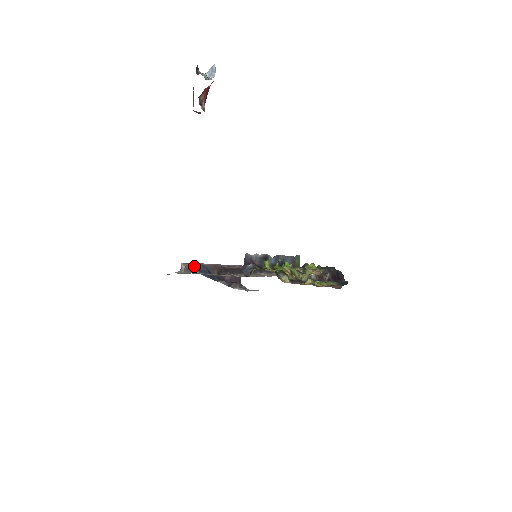
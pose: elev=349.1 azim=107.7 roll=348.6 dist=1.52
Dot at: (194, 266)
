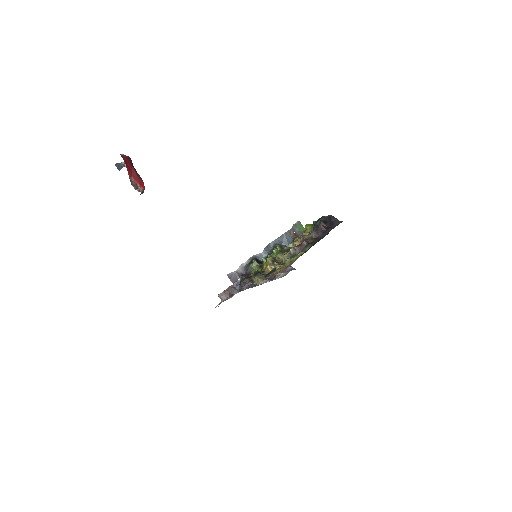
Dot at: occluded
